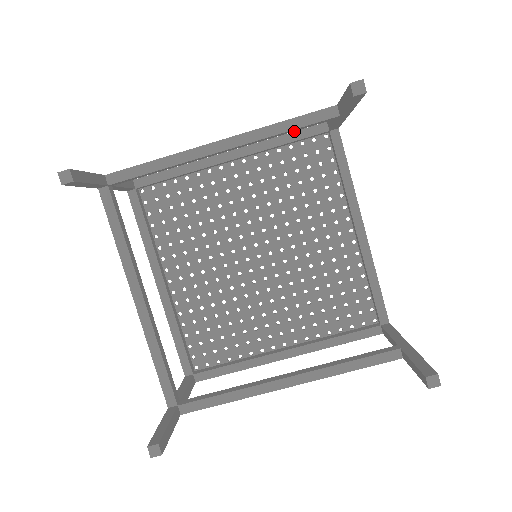
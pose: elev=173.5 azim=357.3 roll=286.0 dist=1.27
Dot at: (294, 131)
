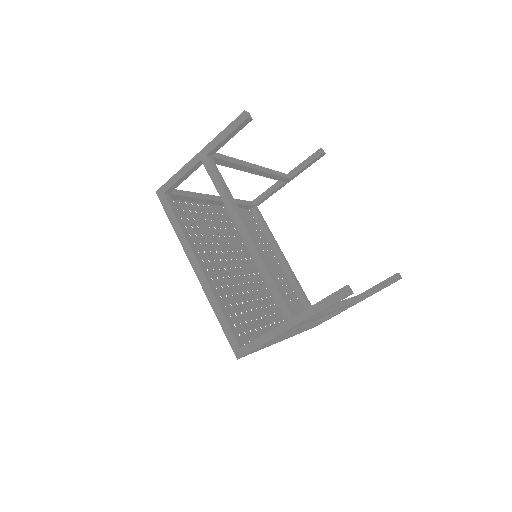
Dot at: occluded
